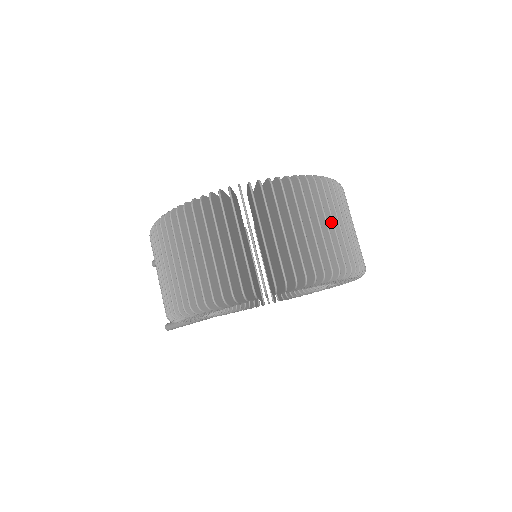
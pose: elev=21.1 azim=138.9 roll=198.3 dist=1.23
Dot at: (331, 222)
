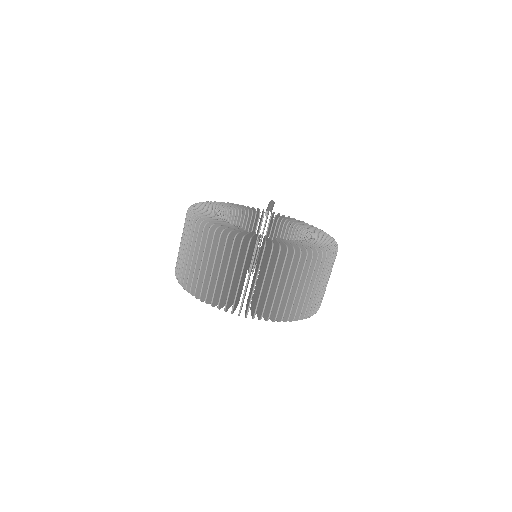
Dot at: occluded
